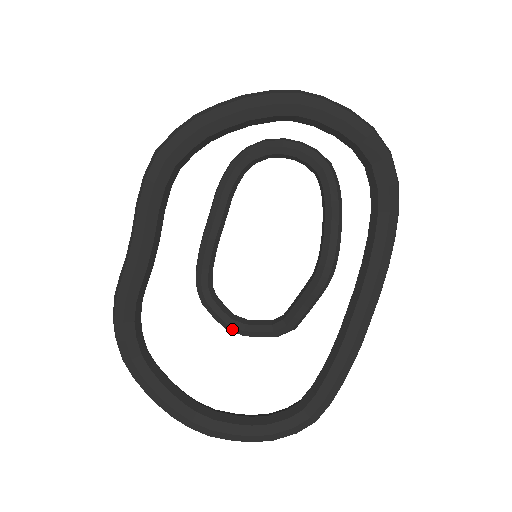
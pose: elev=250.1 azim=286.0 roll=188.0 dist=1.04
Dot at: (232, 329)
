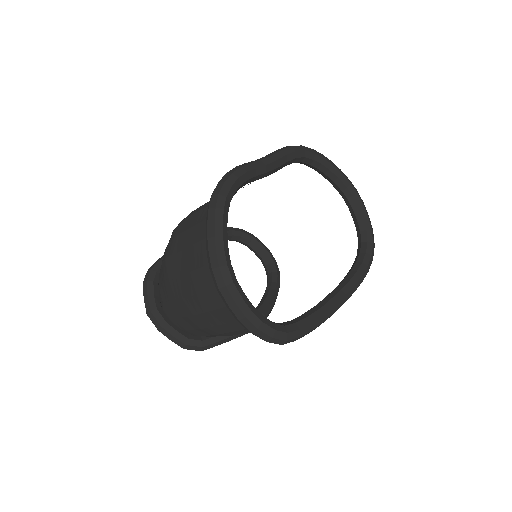
Dot at: (157, 314)
